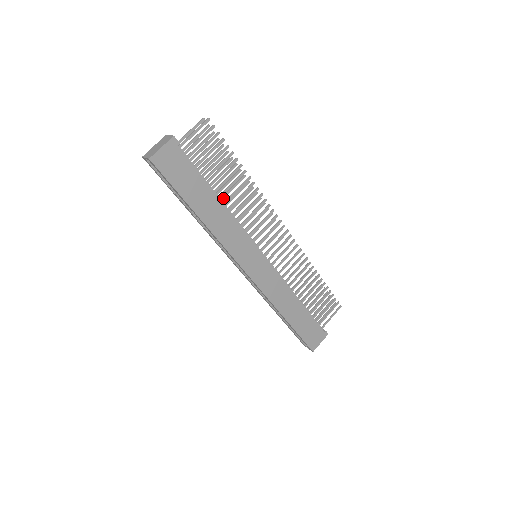
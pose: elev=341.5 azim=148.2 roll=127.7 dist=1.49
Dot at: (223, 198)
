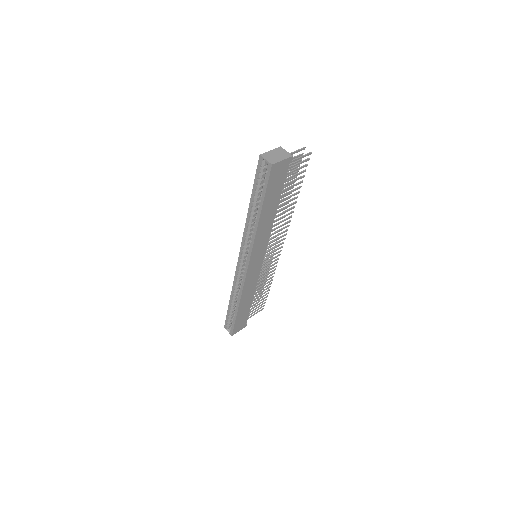
Dot at: occluded
